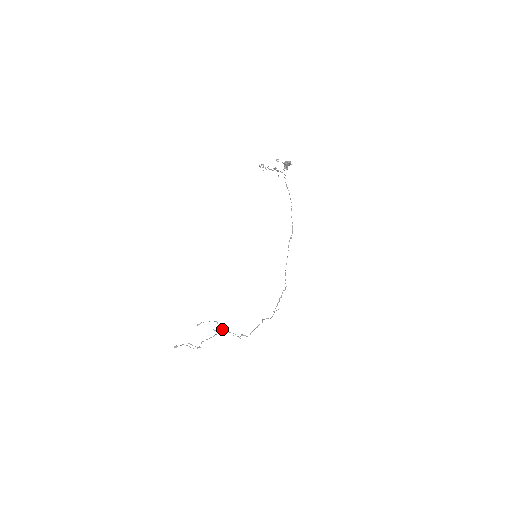
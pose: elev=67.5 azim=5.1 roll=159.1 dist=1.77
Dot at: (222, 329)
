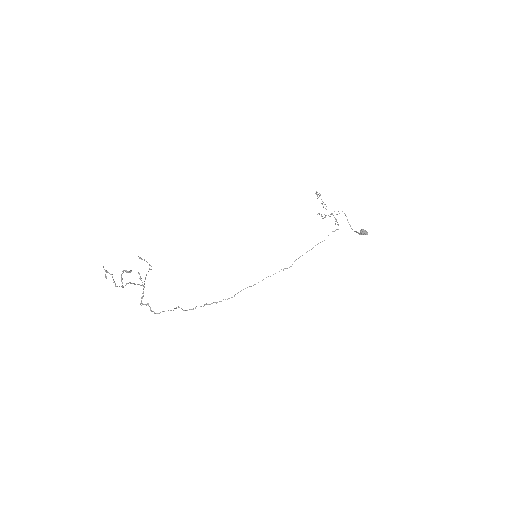
Dot at: occluded
